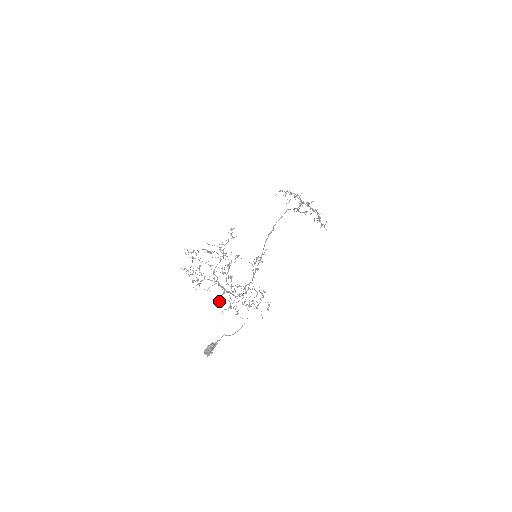
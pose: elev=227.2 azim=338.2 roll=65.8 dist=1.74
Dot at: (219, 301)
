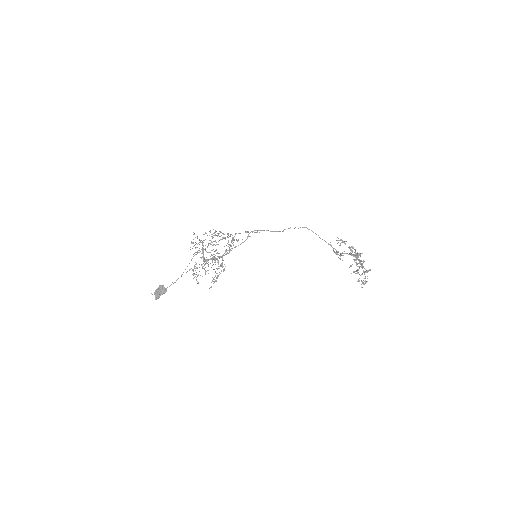
Dot at: (195, 264)
